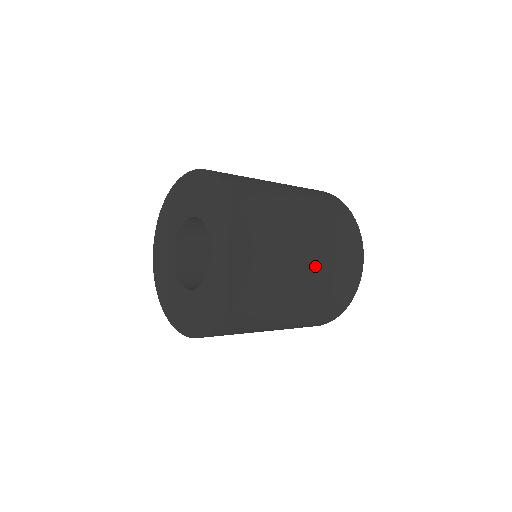
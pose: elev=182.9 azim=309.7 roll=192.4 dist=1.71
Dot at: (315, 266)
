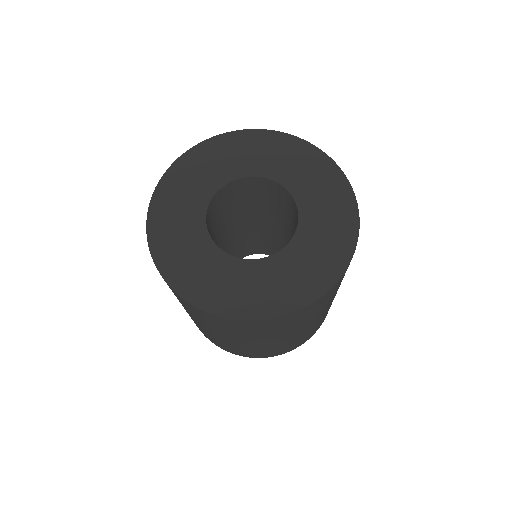
Dot at: (290, 338)
